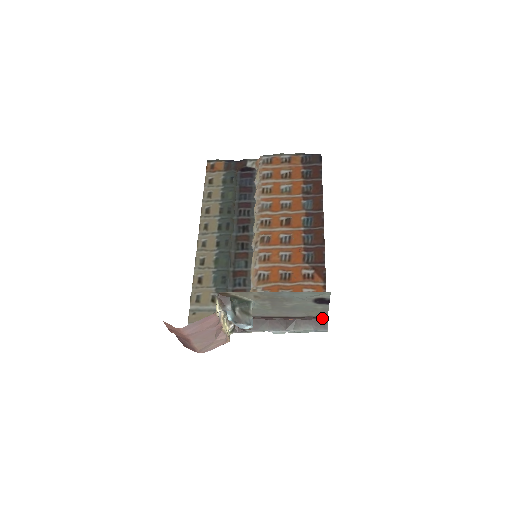
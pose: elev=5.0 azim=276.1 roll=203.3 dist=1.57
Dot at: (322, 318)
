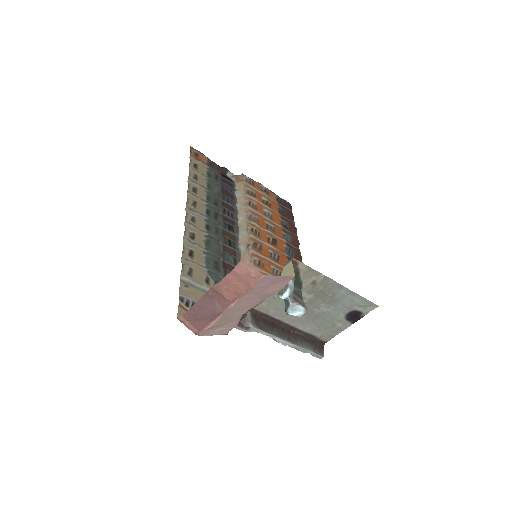
Dot at: (320, 342)
